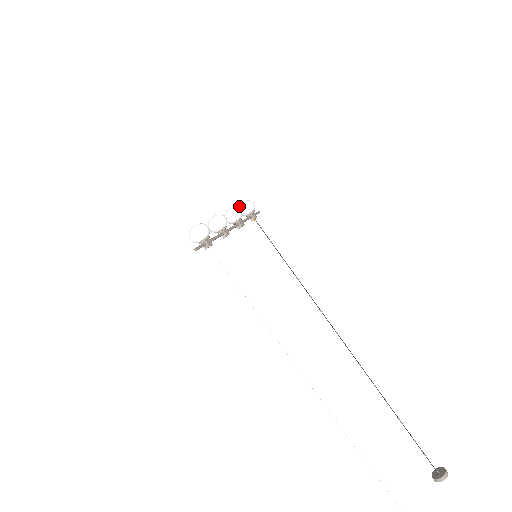
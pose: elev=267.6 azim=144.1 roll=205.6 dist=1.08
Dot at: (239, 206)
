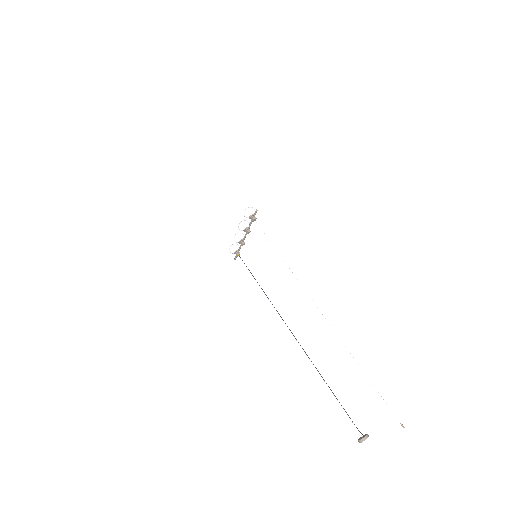
Dot at: (231, 245)
